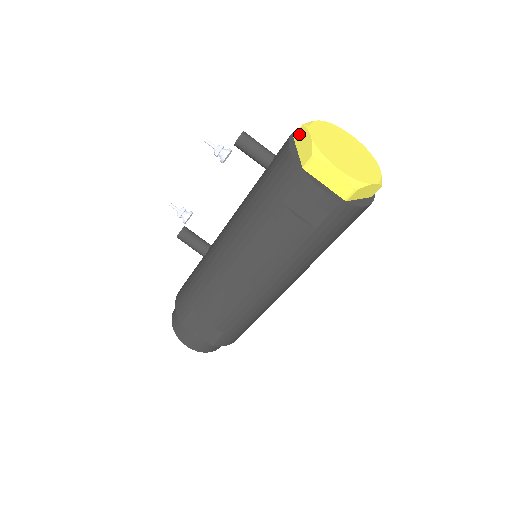
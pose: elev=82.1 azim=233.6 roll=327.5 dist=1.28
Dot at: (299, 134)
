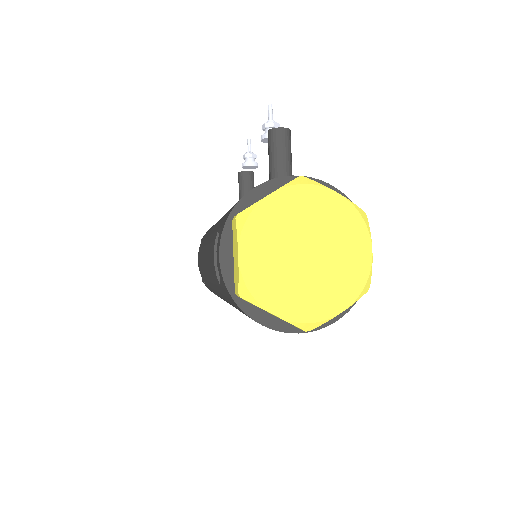
Dot at: occluded
